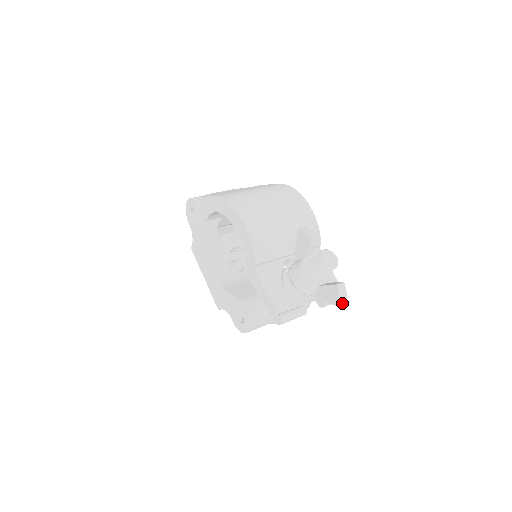
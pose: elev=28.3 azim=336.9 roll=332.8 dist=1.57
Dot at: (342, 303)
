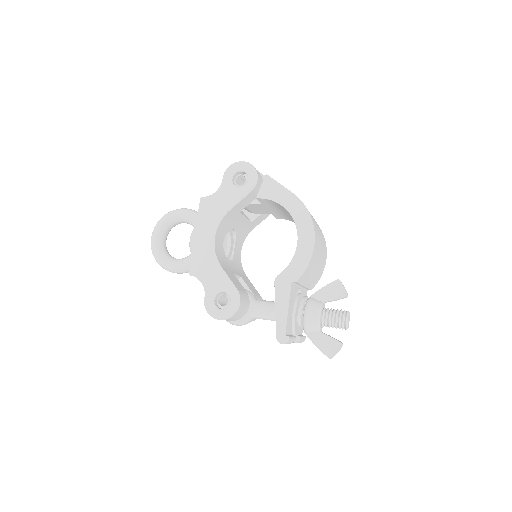
Dot at: occluded
